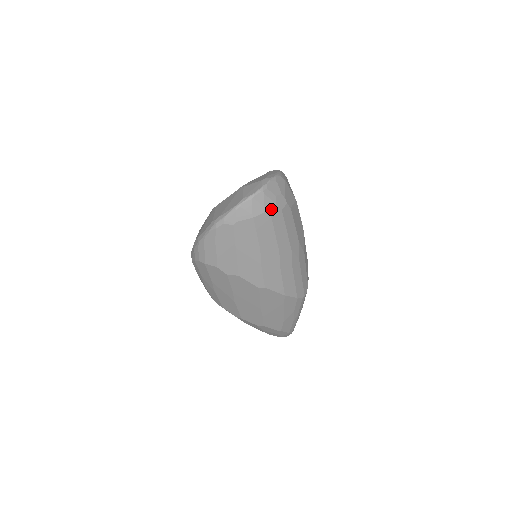
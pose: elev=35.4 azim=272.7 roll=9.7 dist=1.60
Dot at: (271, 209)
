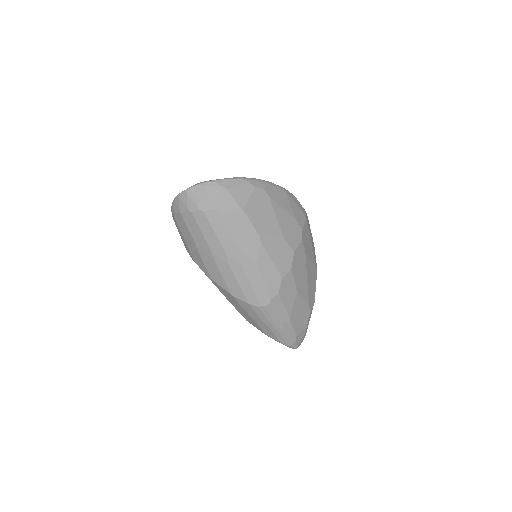
Dot at: (193, 209)
